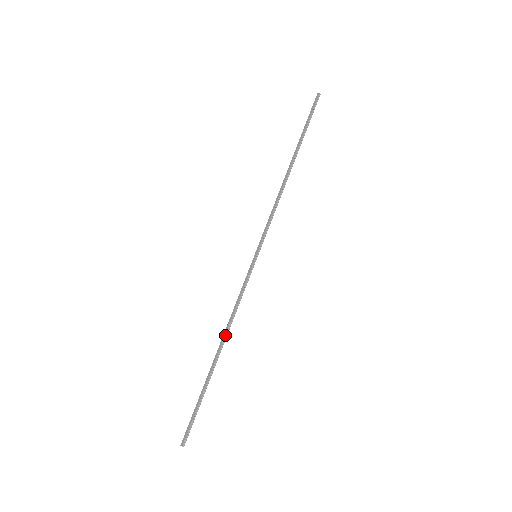
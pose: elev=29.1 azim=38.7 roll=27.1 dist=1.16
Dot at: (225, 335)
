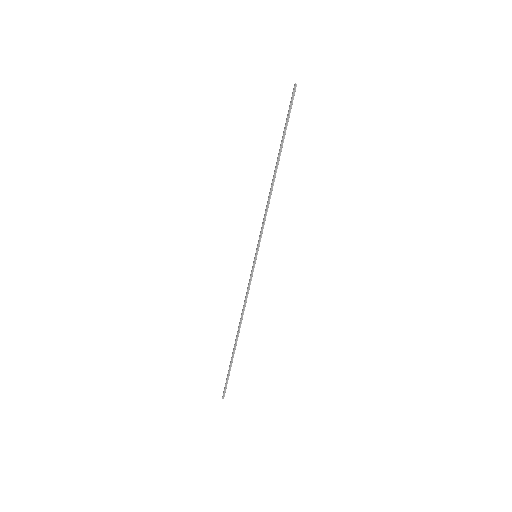
Dot at: (240, 321)
